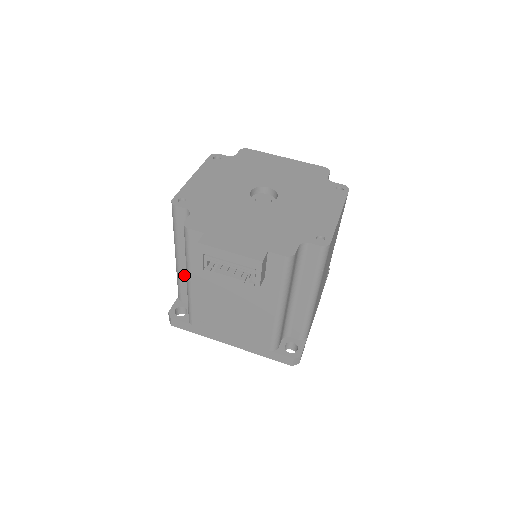
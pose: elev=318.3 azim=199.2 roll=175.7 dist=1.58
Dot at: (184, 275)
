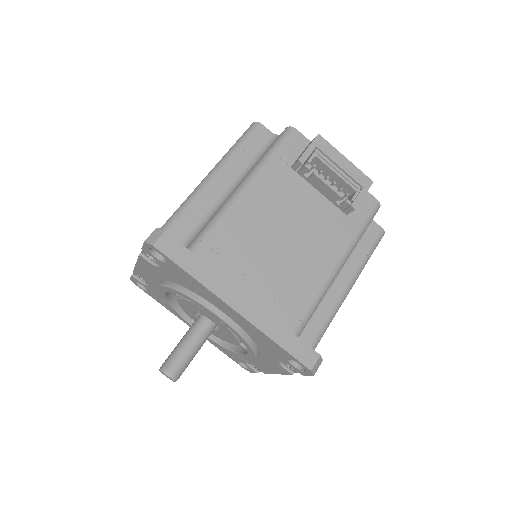
Dot at: (204, 202)
